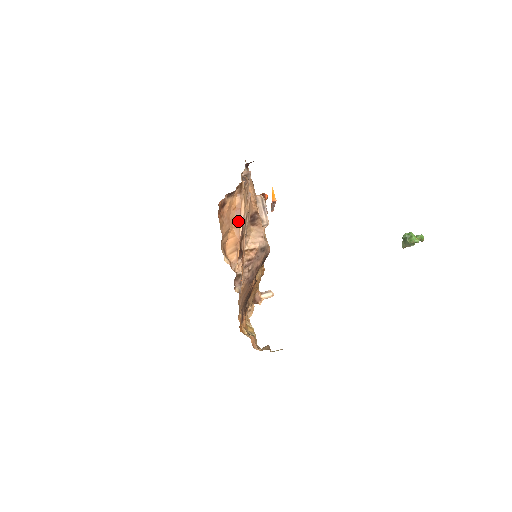
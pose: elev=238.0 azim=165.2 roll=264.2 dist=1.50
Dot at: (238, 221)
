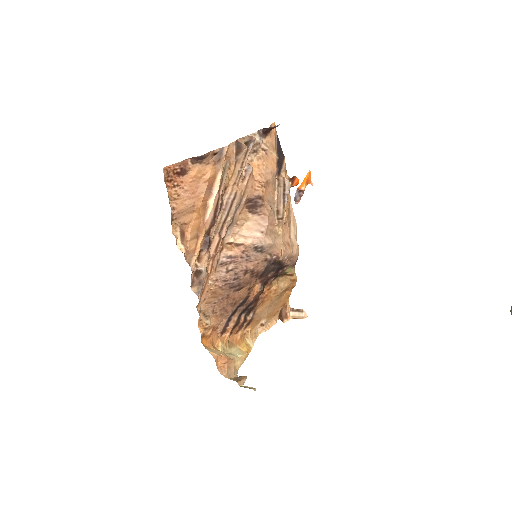
Dot at: (207, 199)
